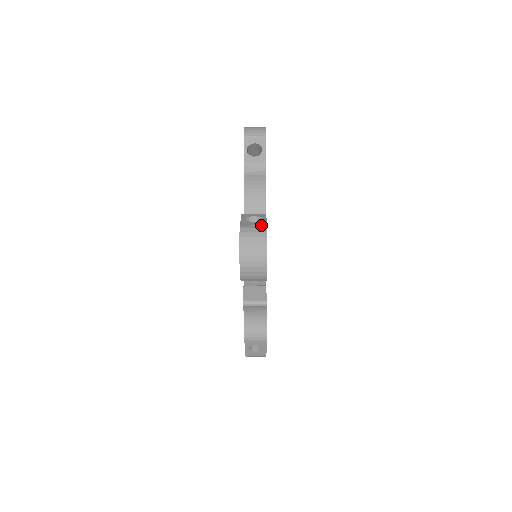
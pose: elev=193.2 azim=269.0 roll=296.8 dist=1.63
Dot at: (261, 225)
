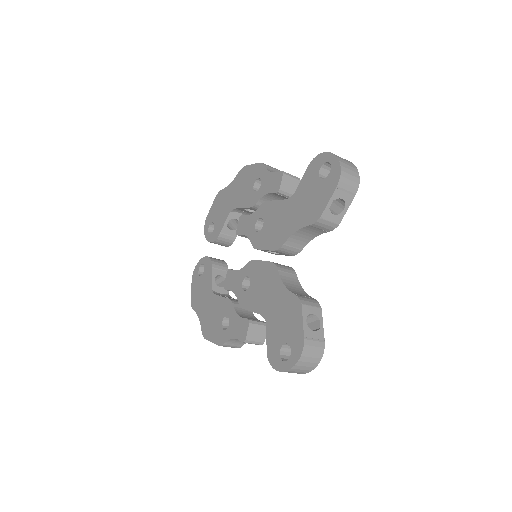
Dot at: (321, 342)
